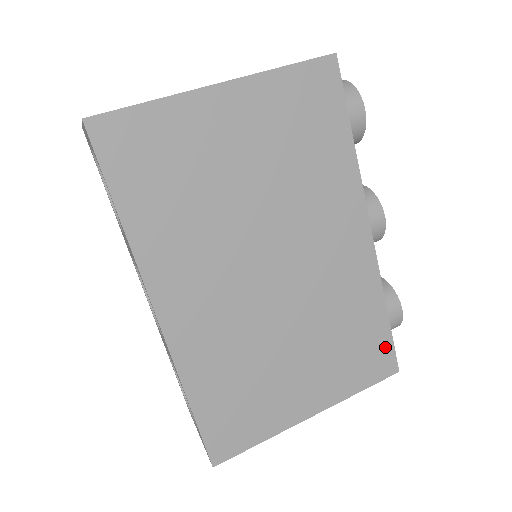
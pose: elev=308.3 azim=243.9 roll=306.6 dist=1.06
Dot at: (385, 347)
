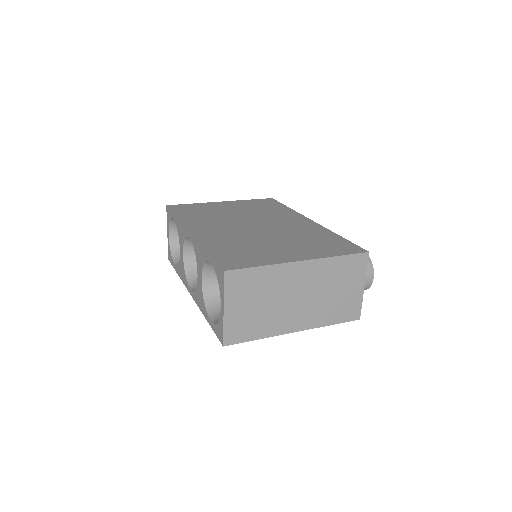
Dot at: (348, 245)
